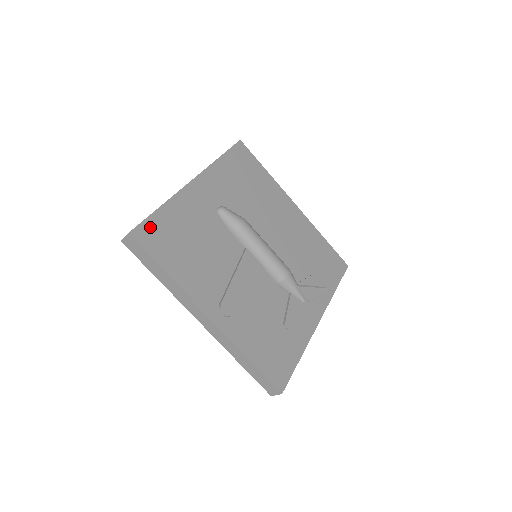
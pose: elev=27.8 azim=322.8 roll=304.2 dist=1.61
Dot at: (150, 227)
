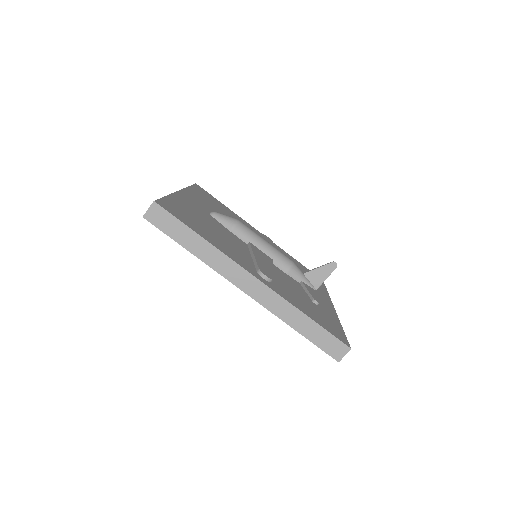
Dot at: (168, 204)
